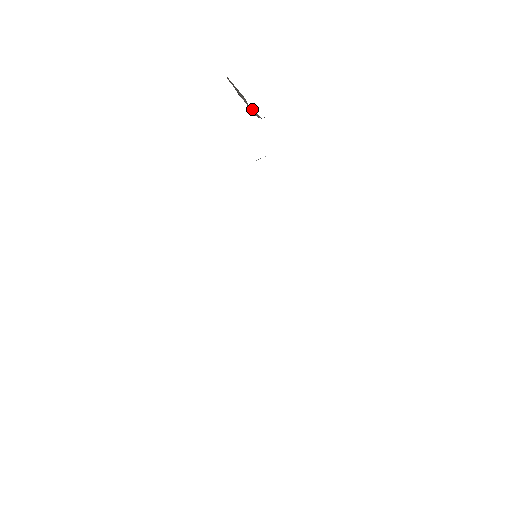
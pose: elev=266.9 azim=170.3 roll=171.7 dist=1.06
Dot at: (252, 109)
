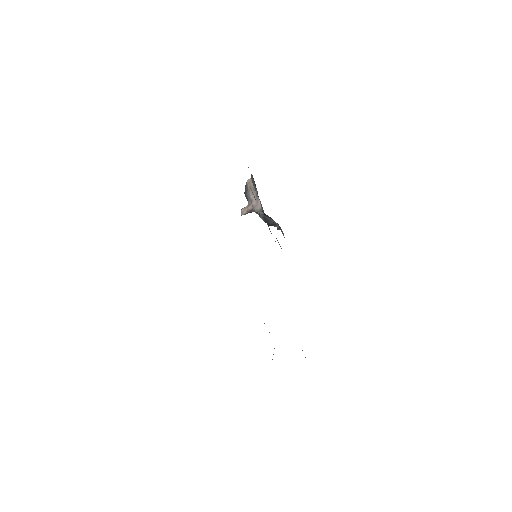
Dot at: (258, 201)
